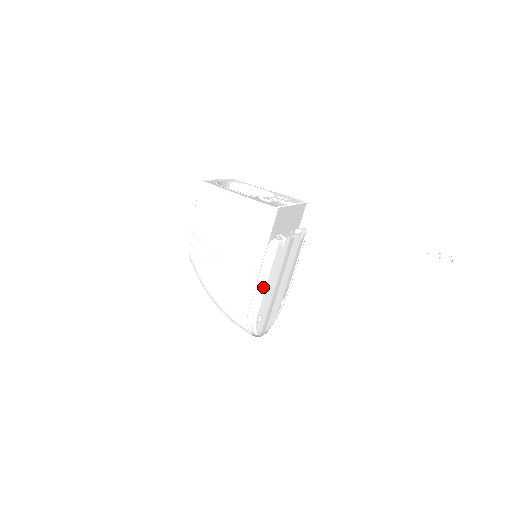
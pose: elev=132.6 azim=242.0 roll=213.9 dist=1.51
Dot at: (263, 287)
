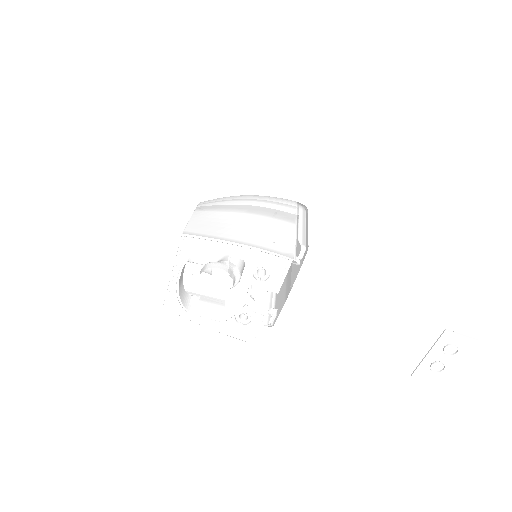
Dot at: (273, 295)
